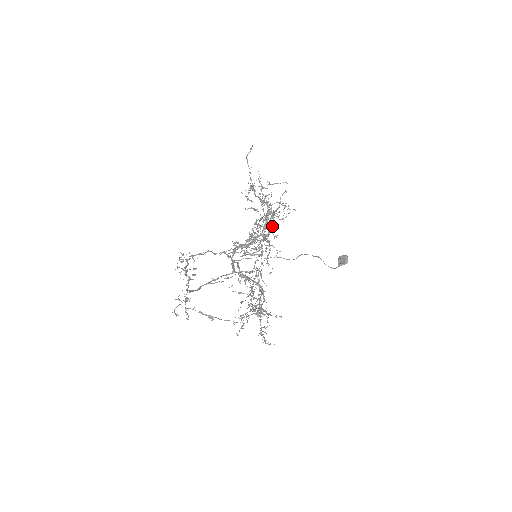
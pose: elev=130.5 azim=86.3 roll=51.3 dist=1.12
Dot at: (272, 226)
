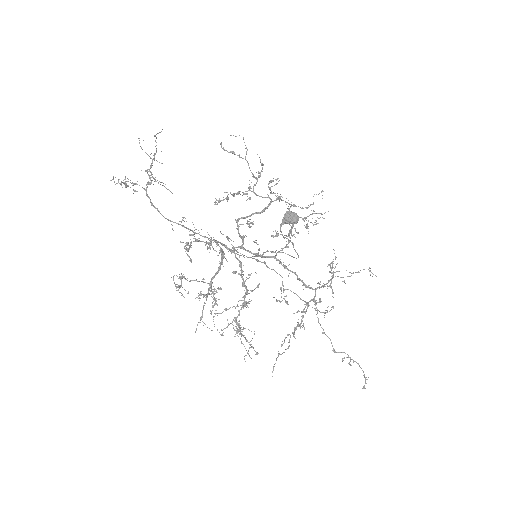
Dot at: (324, 284)
